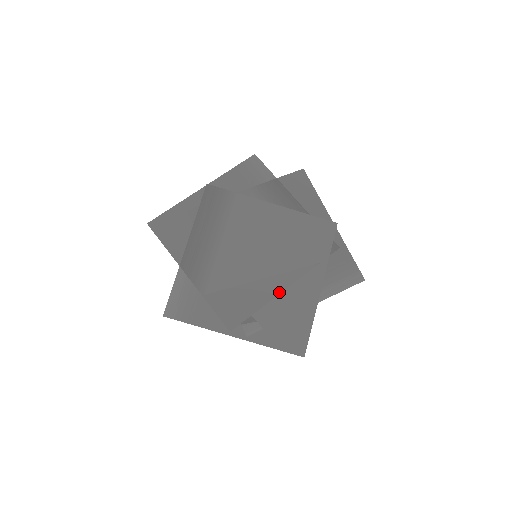
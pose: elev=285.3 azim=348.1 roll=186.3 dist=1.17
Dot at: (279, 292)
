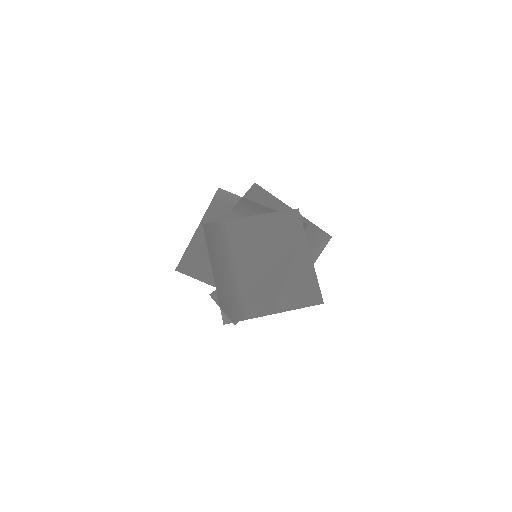
Dot at: (287, 271)
